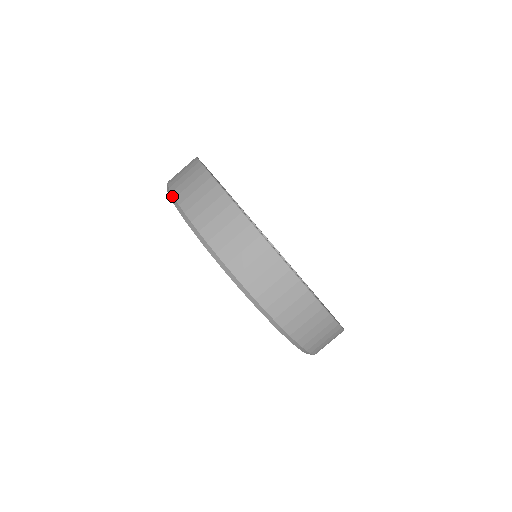
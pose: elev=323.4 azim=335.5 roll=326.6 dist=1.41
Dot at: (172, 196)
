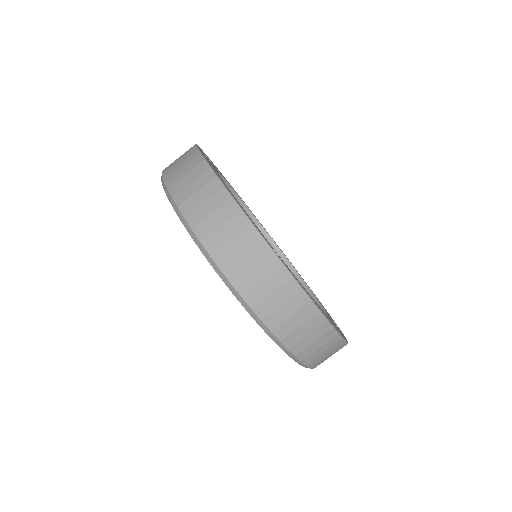
Dot at: (169, 194)
